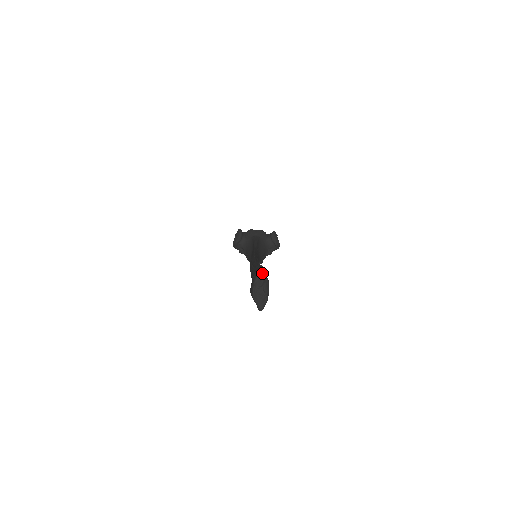
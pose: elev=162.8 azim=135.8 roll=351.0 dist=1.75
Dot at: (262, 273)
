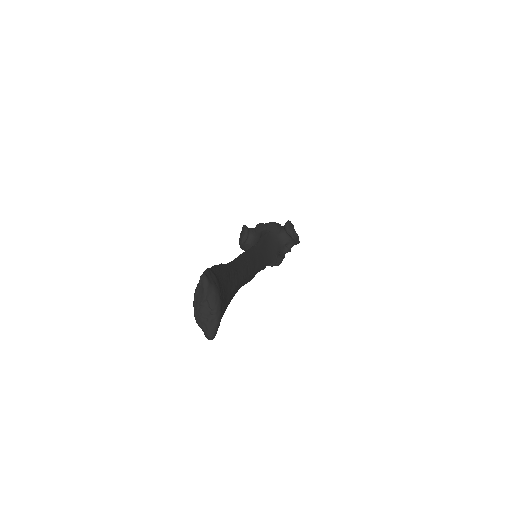
Dot at: (203, 280)
